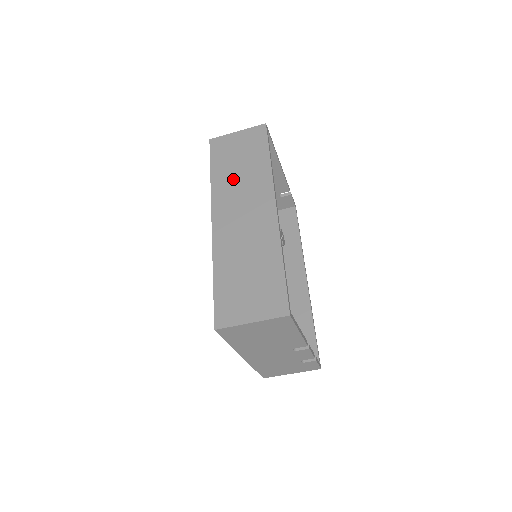
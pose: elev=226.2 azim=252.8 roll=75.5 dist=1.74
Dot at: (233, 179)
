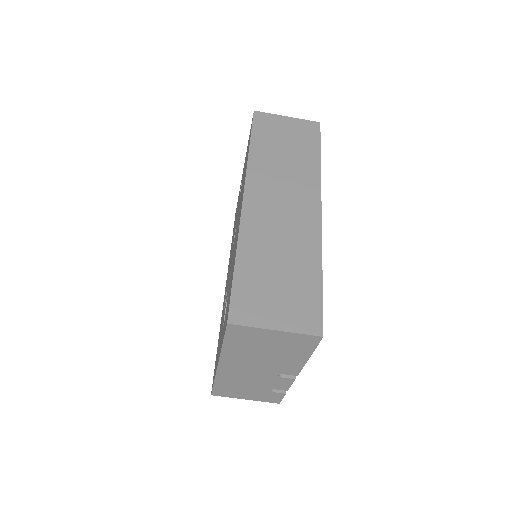
Dot at: (276, 163)
